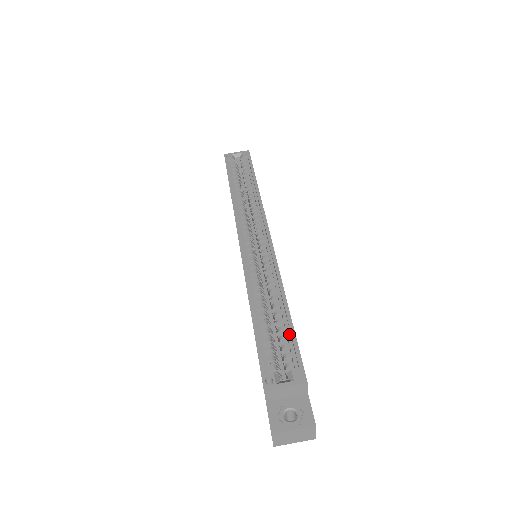
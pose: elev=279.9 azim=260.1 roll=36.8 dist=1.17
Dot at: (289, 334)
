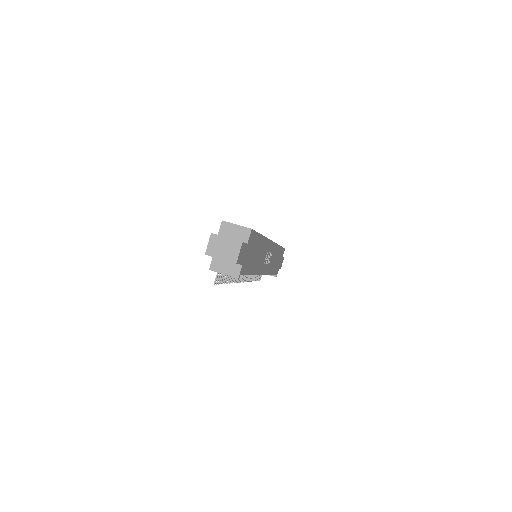
Dot at: occluded
